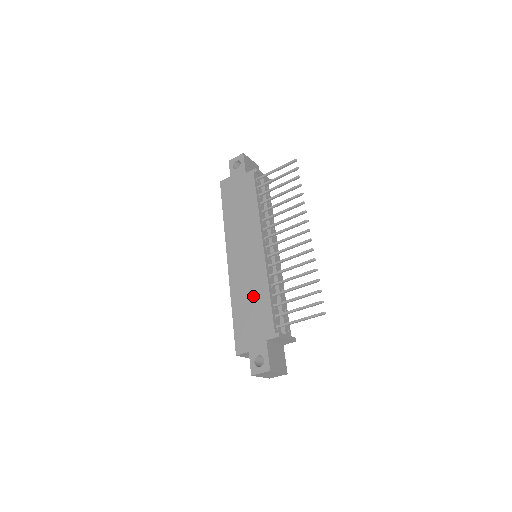
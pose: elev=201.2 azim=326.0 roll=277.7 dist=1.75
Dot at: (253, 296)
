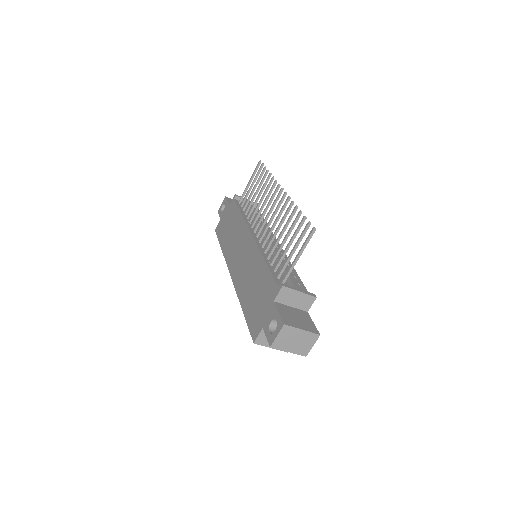
Dot at: (254, 278)
